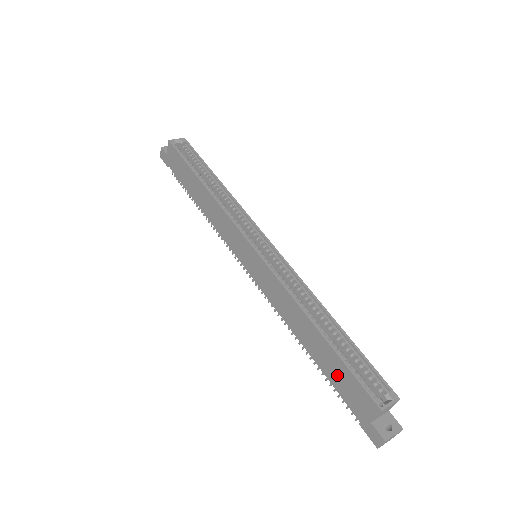
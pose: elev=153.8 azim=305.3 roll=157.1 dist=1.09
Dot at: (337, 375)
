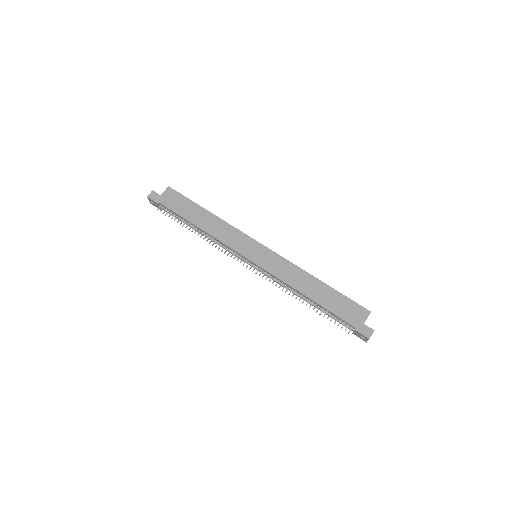
Dot at: (338, 304)
